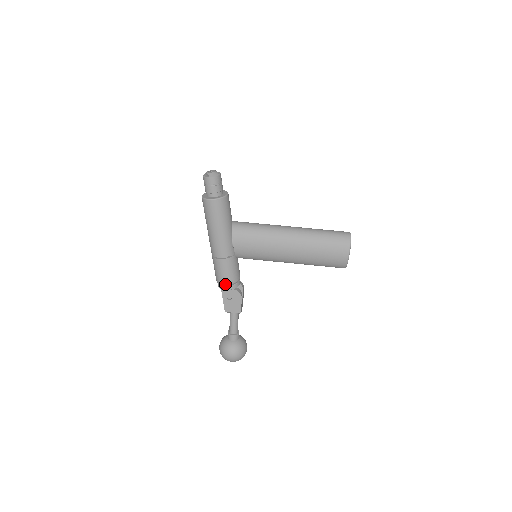
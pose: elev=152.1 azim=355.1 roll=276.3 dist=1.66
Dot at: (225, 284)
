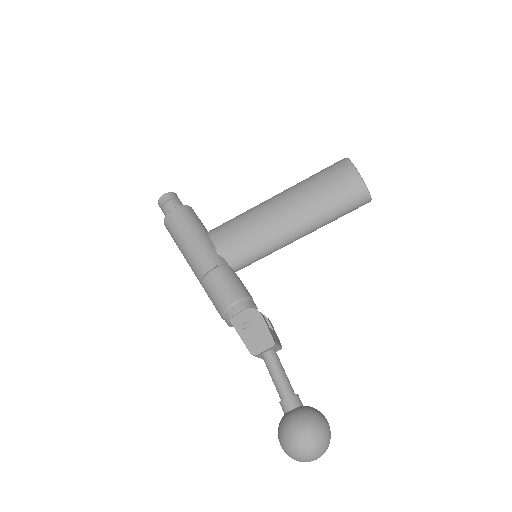
Dot at: (229, 305)
